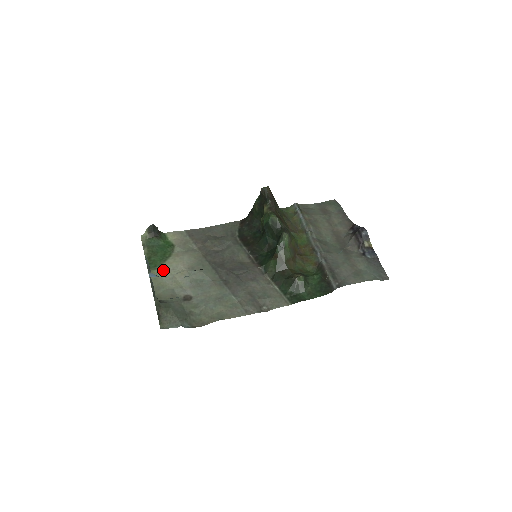
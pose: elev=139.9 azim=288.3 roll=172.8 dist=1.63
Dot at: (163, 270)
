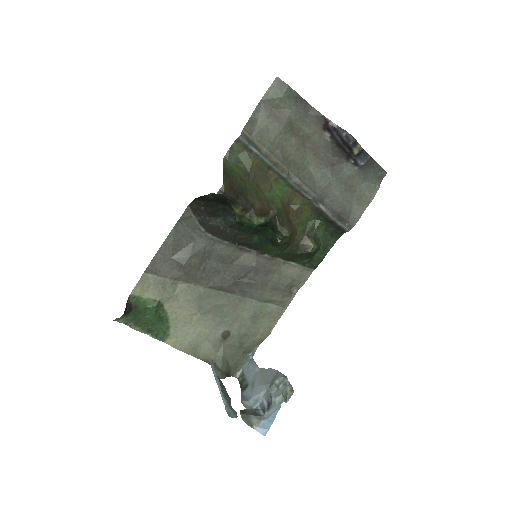
Dot at: (177, 331)
